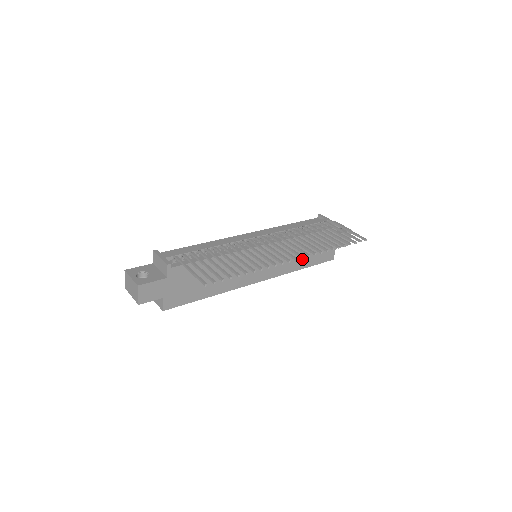
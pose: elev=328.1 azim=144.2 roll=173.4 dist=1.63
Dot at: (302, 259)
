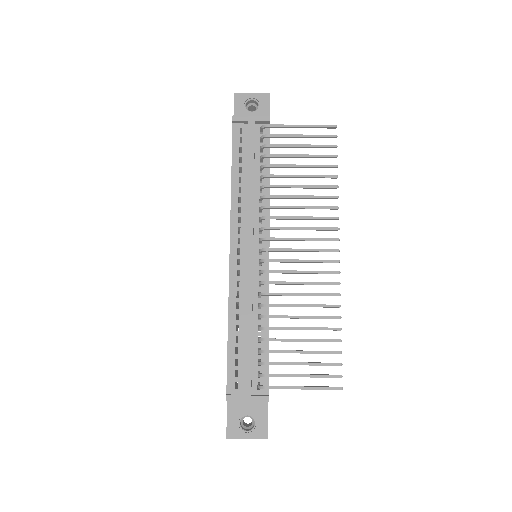
Dot at: occluded
